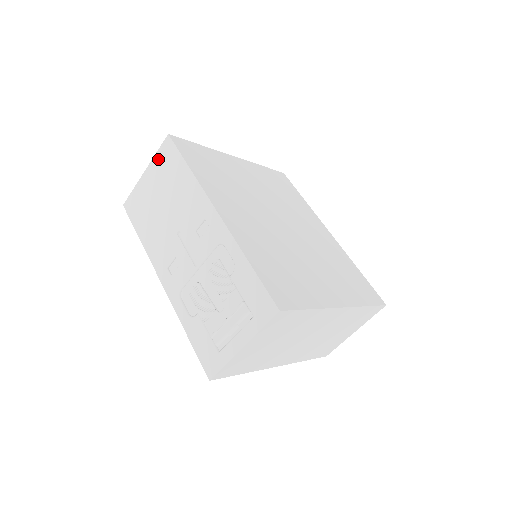
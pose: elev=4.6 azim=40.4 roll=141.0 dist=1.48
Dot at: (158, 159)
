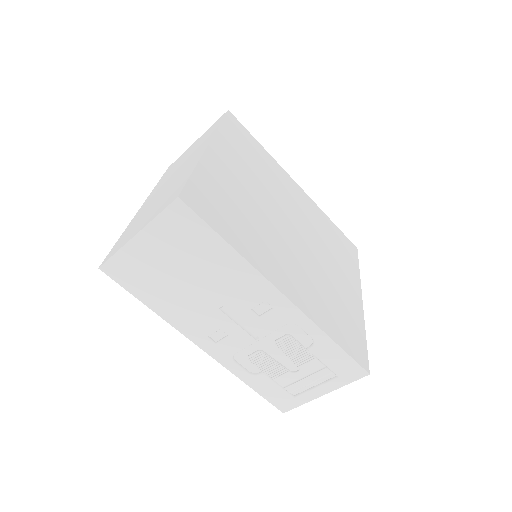
Dot at: (163, 226)
